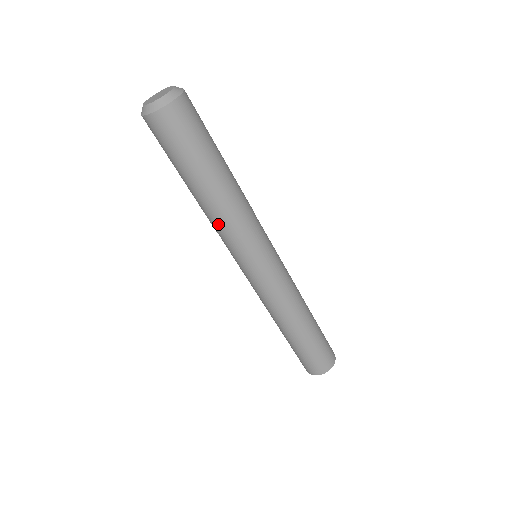
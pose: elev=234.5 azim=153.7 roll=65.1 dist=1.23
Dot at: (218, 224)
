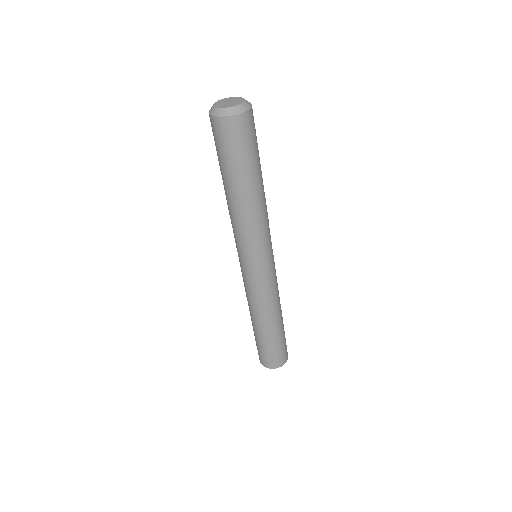
Dot at: (256, 220)
